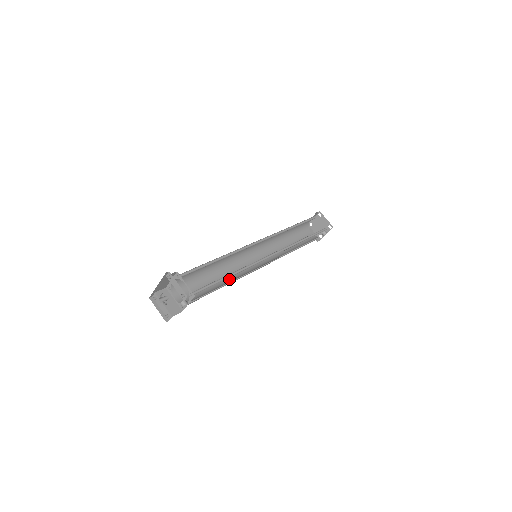
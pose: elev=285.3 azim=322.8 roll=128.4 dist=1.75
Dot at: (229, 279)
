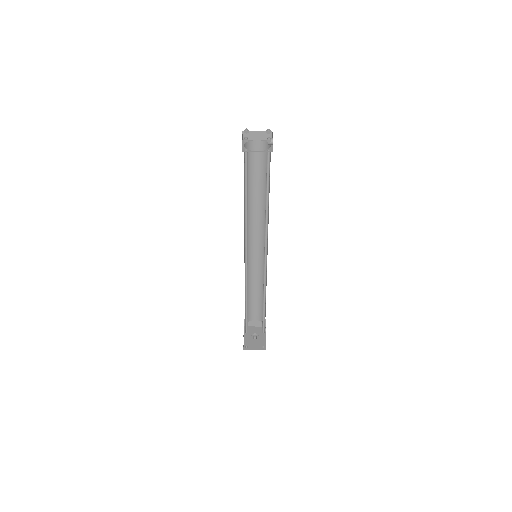
Dot at: (262, 281)
